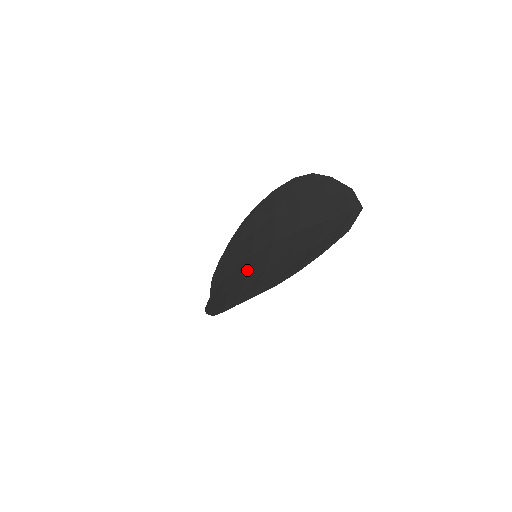
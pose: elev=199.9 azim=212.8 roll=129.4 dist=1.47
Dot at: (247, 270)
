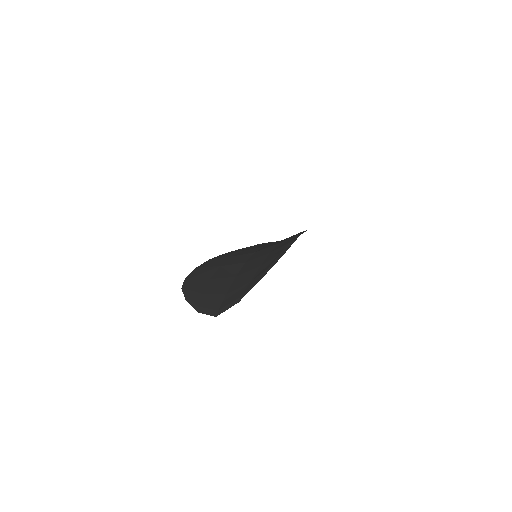
Dot at: (240, 254)
